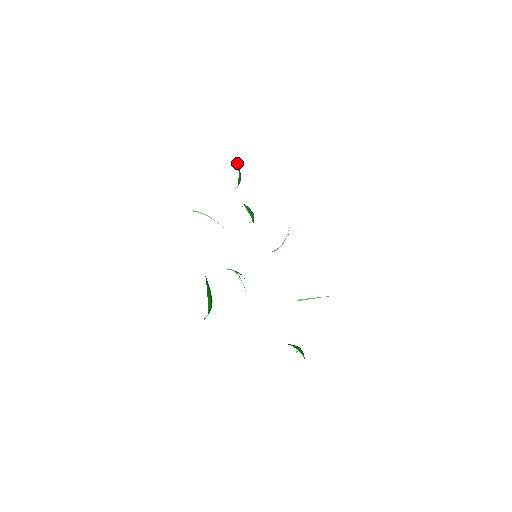
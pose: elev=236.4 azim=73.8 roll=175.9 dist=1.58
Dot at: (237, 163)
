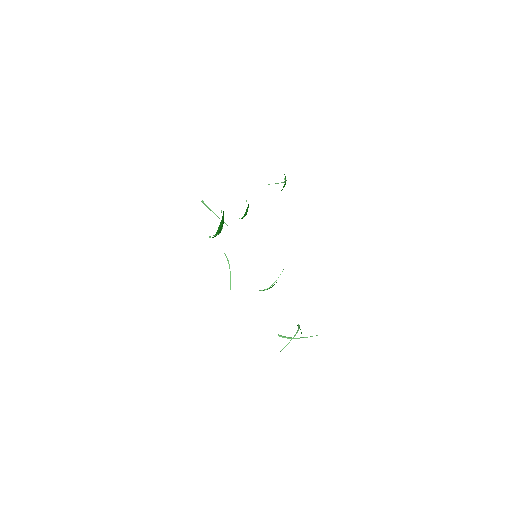
Dot at: occluded
